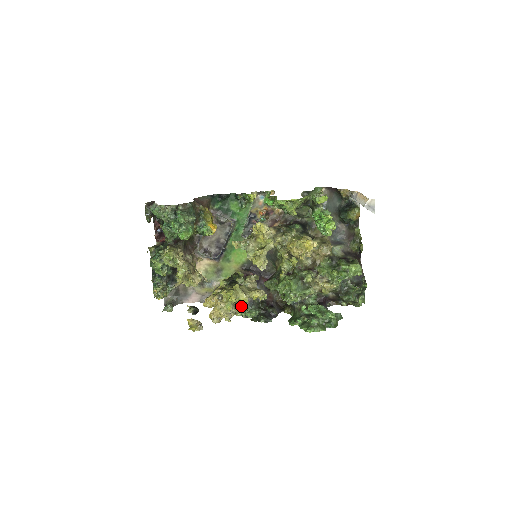
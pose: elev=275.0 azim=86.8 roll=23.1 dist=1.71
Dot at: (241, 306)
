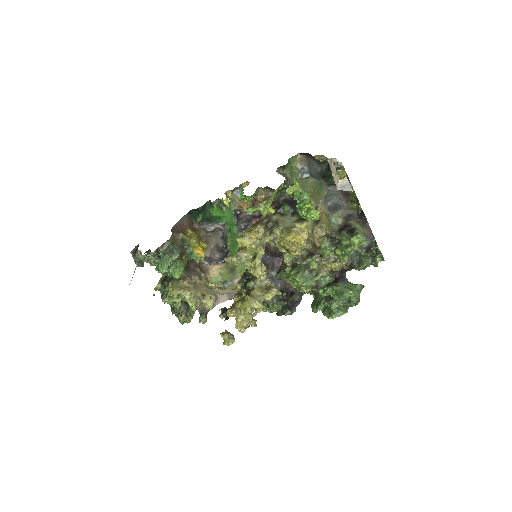
Dot at: (263, 304)
